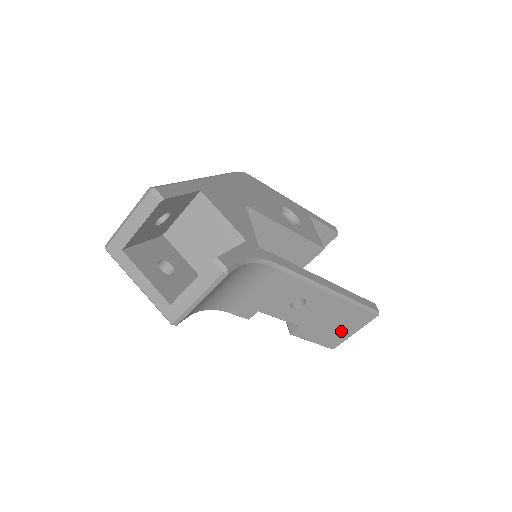
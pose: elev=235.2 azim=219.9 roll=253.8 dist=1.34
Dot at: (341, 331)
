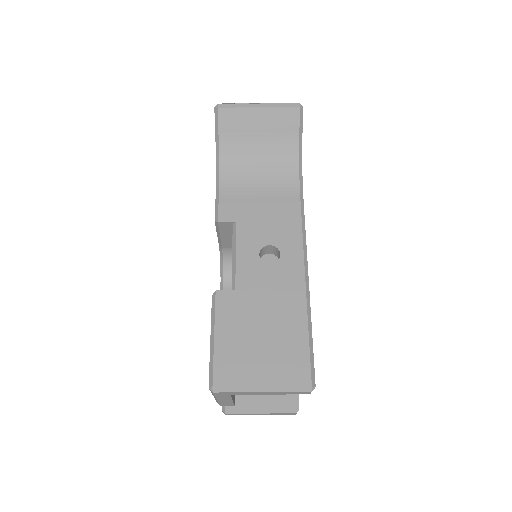
Dot at: (255, 359)
